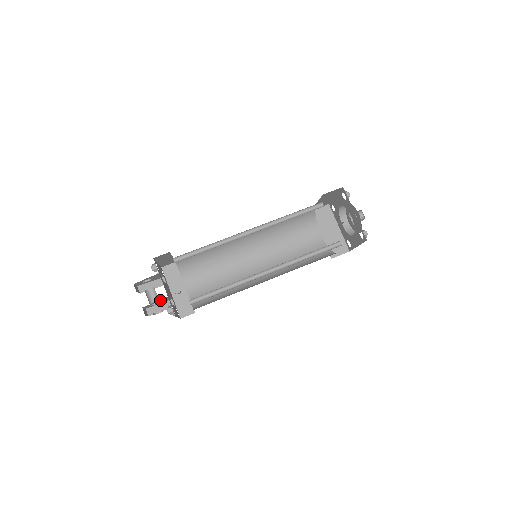
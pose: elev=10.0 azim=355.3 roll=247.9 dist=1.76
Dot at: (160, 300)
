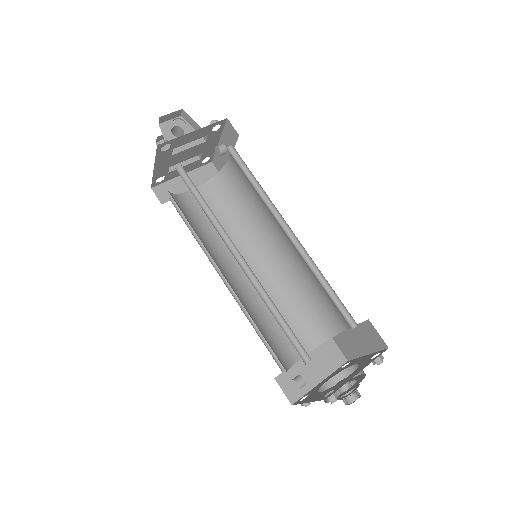
Dot at: occluded
